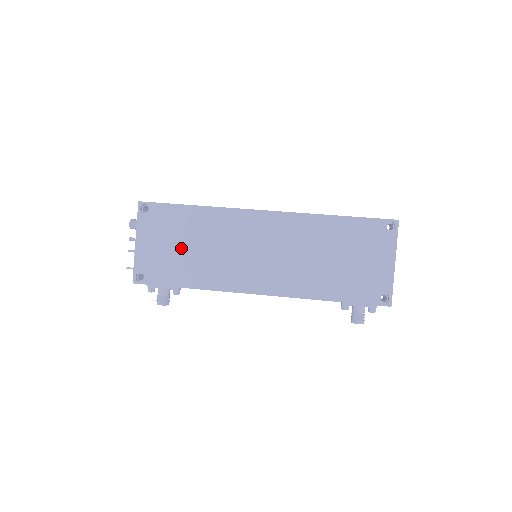
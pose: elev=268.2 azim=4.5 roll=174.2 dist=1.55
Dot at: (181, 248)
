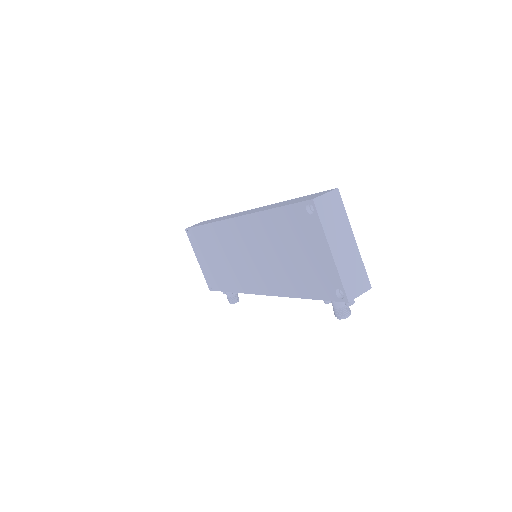
Dot at: (214, 261)
